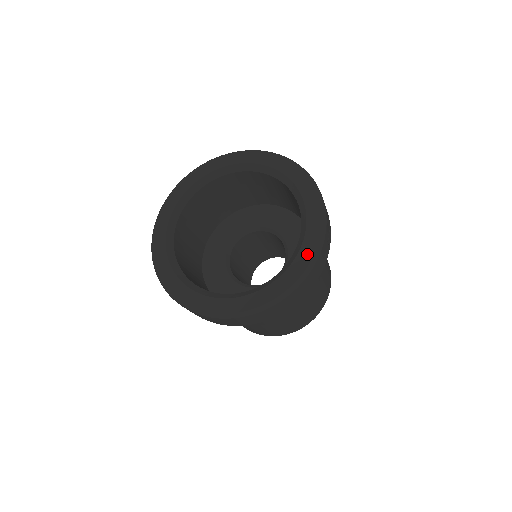
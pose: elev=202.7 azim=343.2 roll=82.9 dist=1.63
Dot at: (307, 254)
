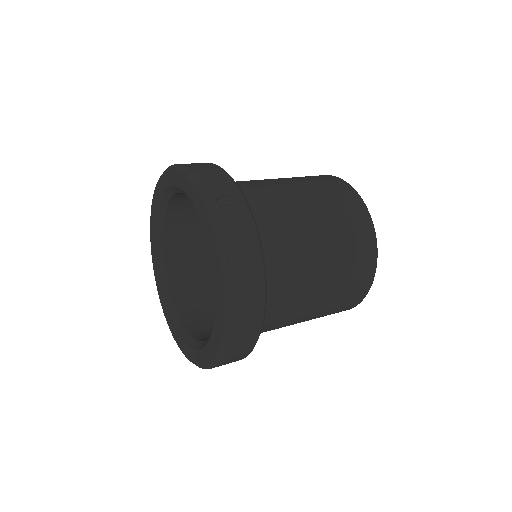
Dot at: (215, 258)
